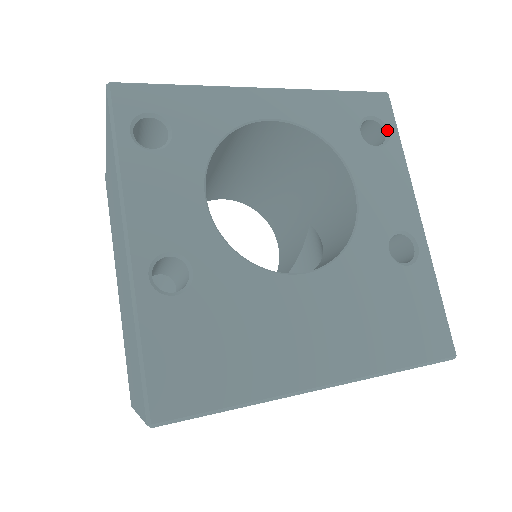
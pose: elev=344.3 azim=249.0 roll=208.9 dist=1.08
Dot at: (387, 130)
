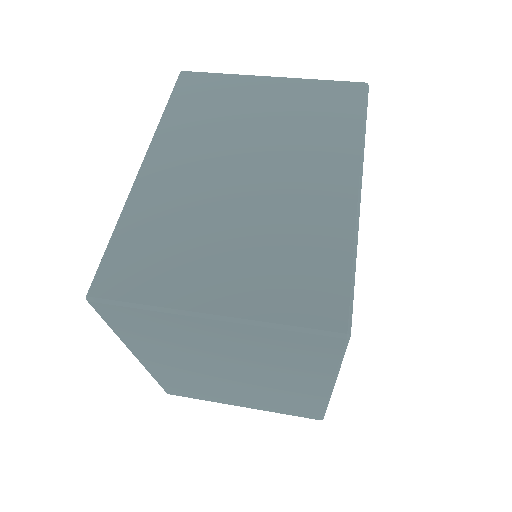
Dot at: occluded
